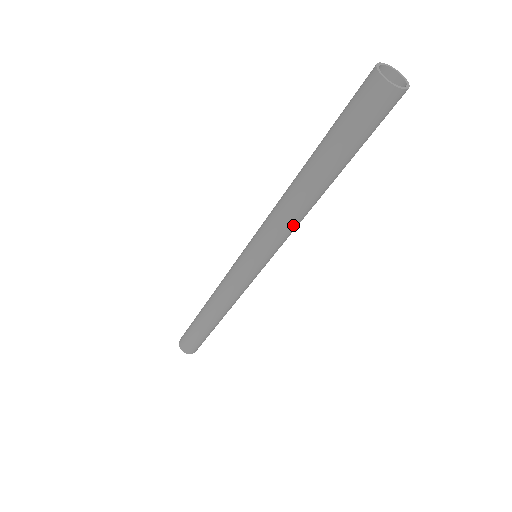
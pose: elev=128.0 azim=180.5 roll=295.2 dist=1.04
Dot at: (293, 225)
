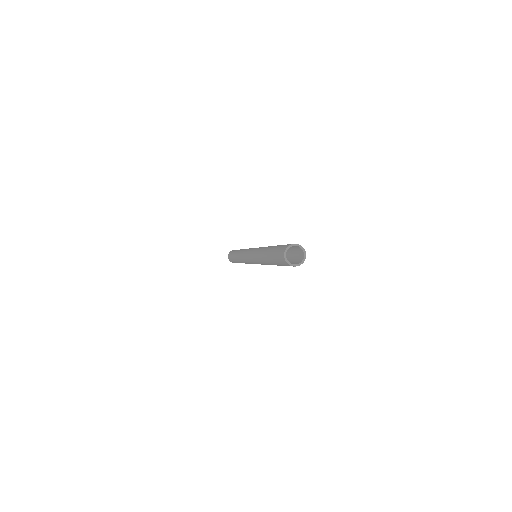
Dot at: (263, 264)
